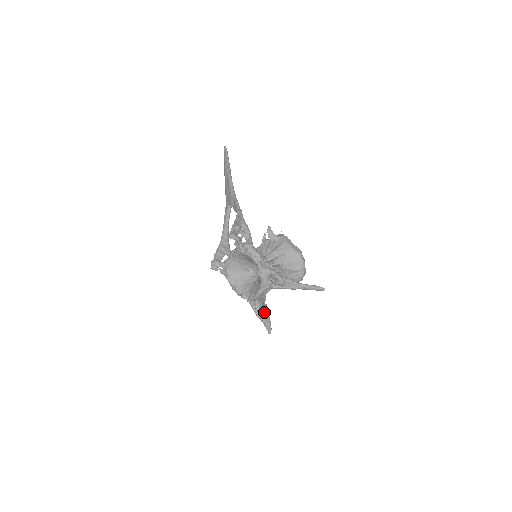
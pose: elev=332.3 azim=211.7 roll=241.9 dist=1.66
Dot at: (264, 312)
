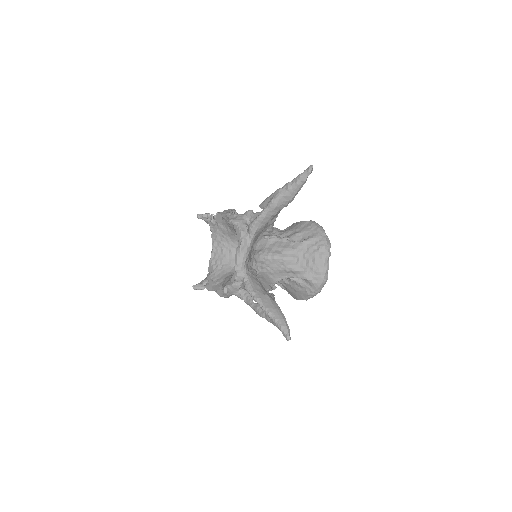
Dot at: (265, 297)
